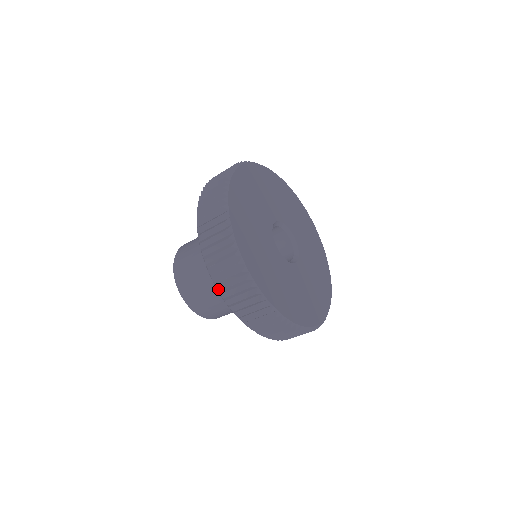
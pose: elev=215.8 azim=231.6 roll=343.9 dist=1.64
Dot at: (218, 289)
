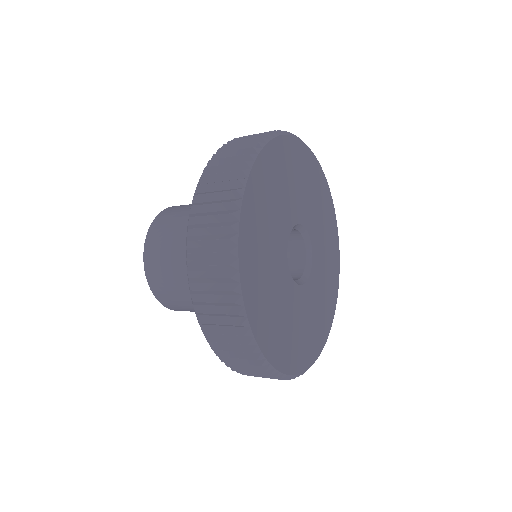
Dot at: (206, 338)
